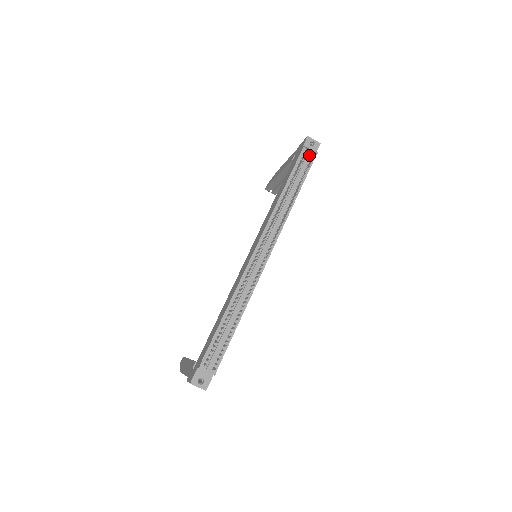
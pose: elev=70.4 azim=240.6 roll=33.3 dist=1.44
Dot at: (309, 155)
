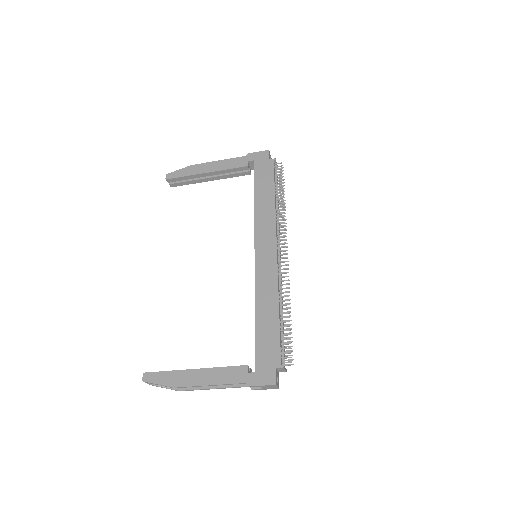
Dot at: occluded
